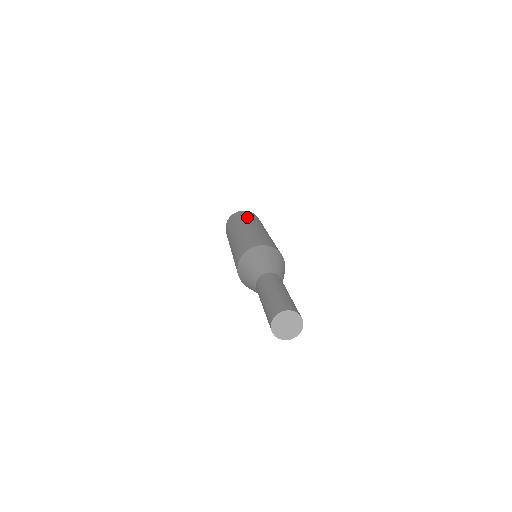
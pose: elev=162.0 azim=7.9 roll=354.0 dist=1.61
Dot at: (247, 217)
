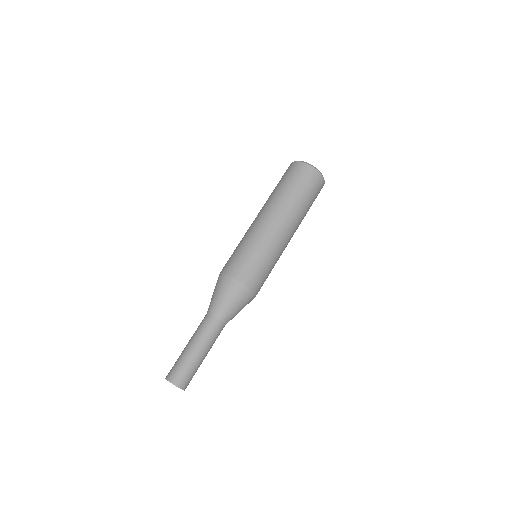
Dot at: (290, 191)
